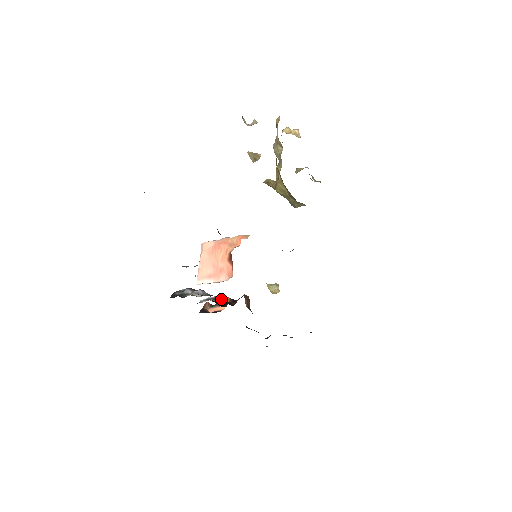
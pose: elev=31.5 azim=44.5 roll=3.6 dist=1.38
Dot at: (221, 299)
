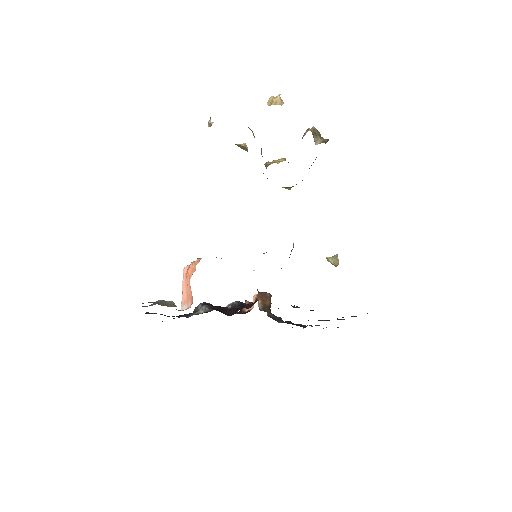
Dot at: (234, 305)
